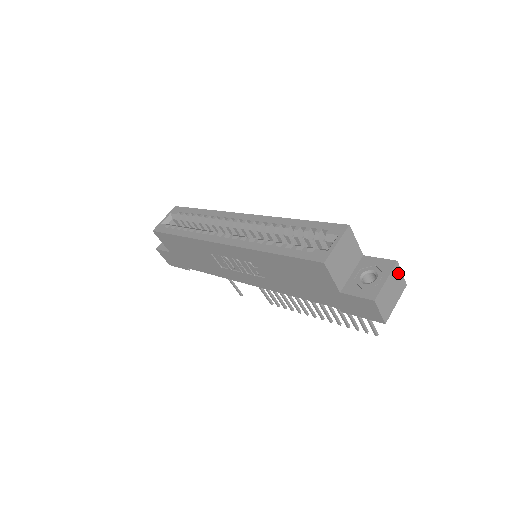
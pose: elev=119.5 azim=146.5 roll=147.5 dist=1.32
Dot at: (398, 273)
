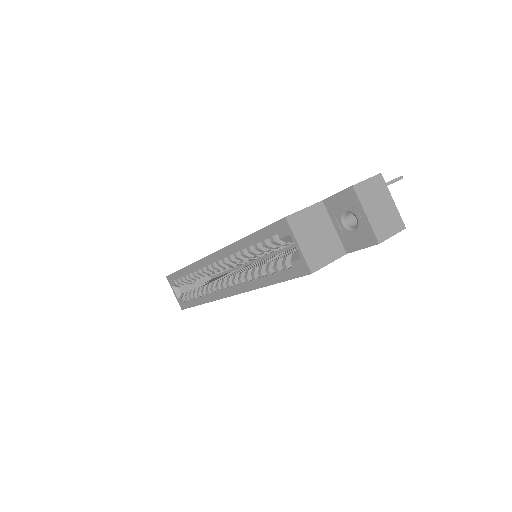
Dot at: (365, 187)
